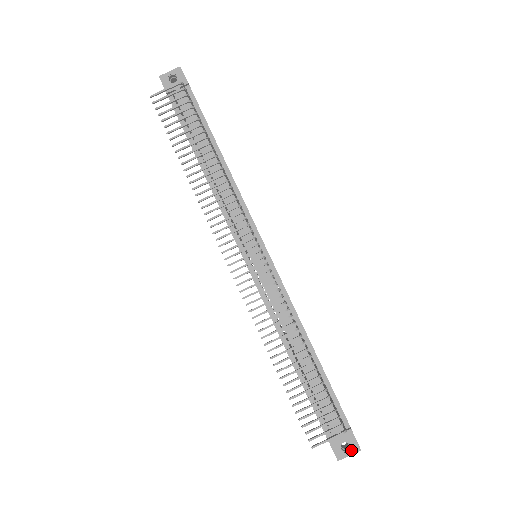
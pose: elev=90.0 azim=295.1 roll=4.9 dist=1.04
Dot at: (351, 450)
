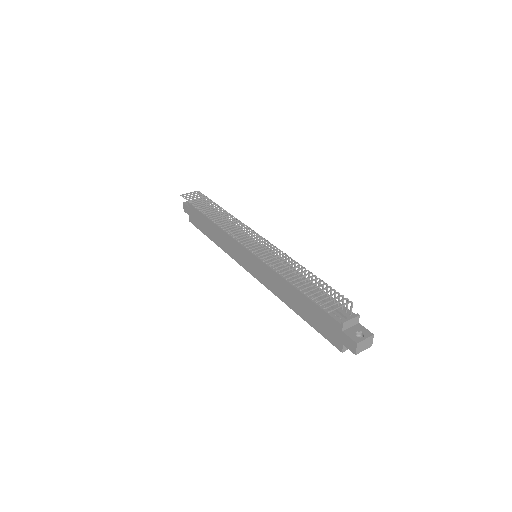
Dot at: (365, 335)
